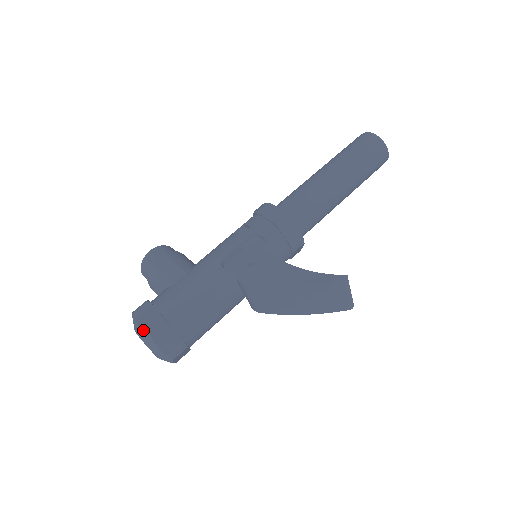
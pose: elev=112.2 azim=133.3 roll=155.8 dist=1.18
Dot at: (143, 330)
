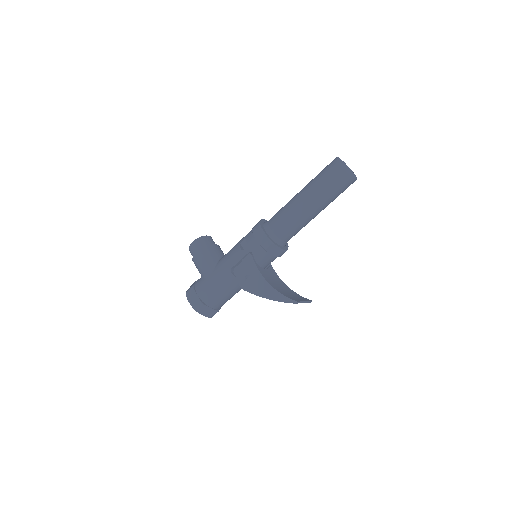
Dot at: (192, 307)
